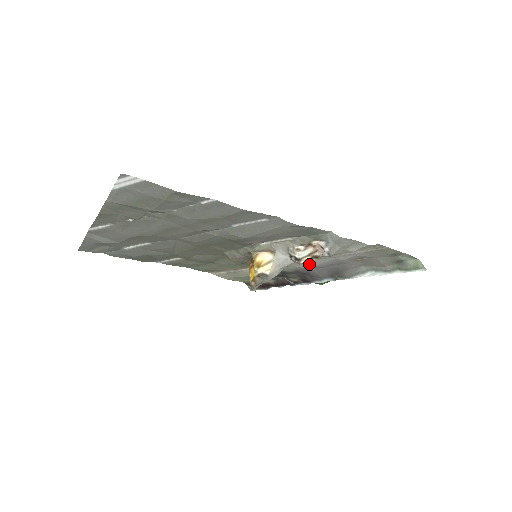
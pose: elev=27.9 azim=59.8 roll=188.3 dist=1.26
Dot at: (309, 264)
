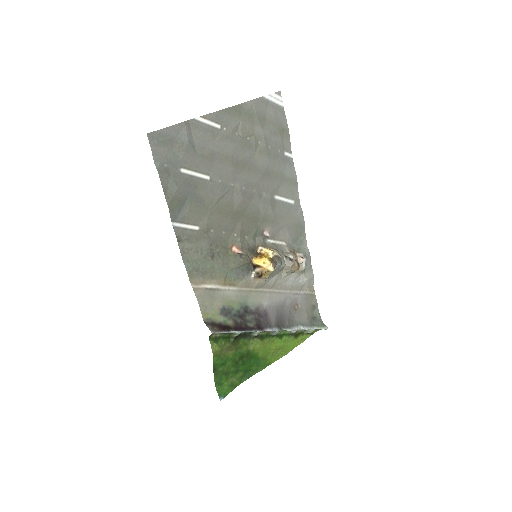
Dot at: (271, 298)
